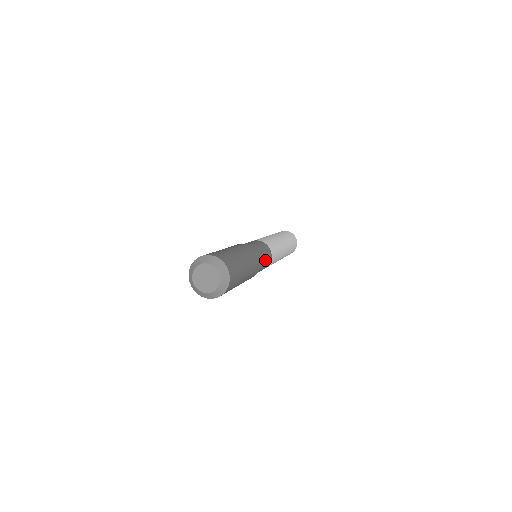
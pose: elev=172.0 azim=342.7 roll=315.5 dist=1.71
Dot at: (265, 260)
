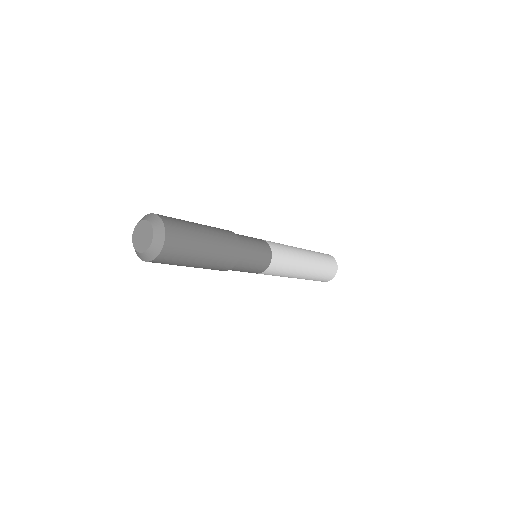
Dot at: (251, 266)
